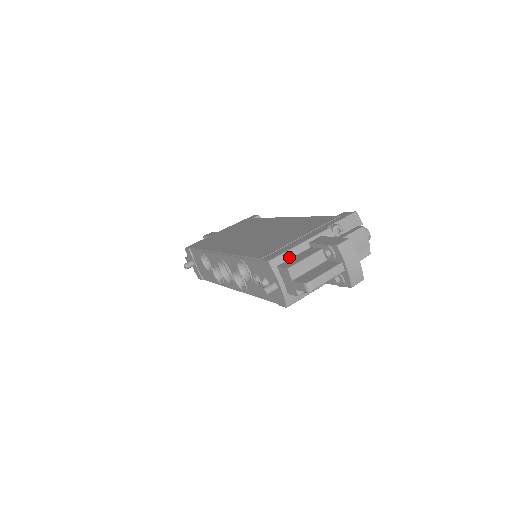
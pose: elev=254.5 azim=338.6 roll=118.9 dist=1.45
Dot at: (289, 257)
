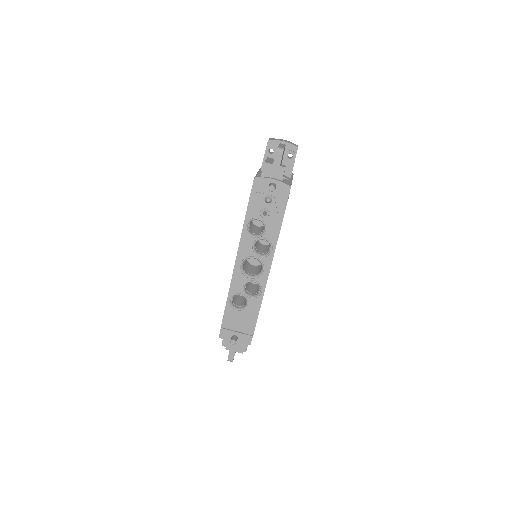
Dot at: (260, 174)
